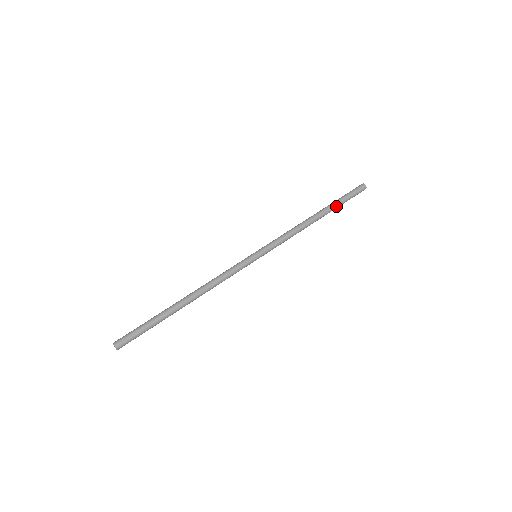
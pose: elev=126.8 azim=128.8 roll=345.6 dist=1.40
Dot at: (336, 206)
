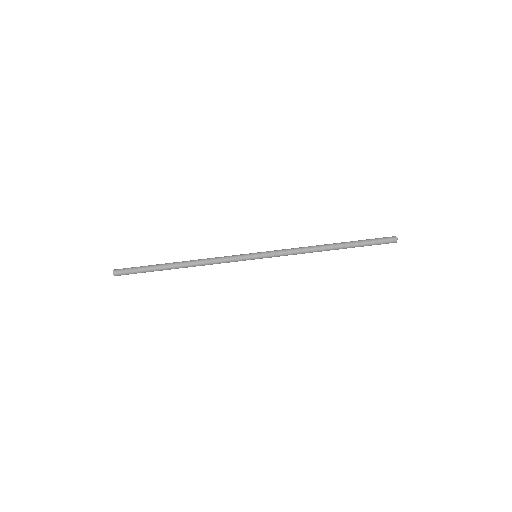
Dot at: (354, 247)
